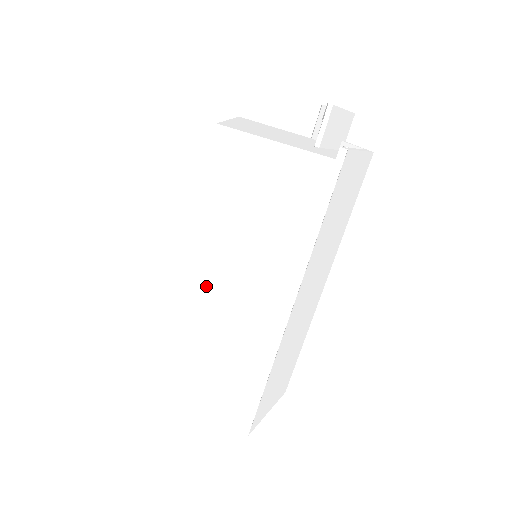
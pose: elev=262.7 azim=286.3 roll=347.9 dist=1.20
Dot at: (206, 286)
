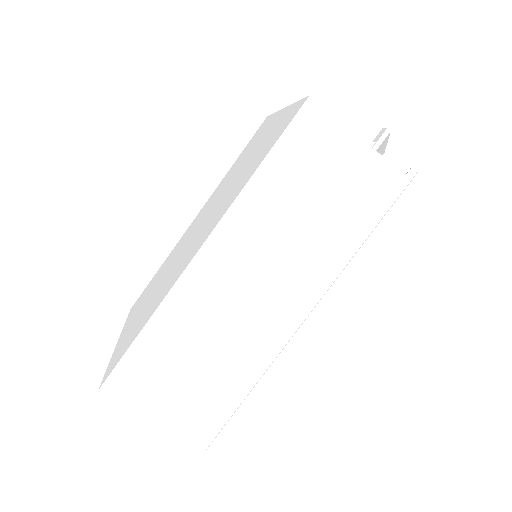
Dot at: (229, 263)
